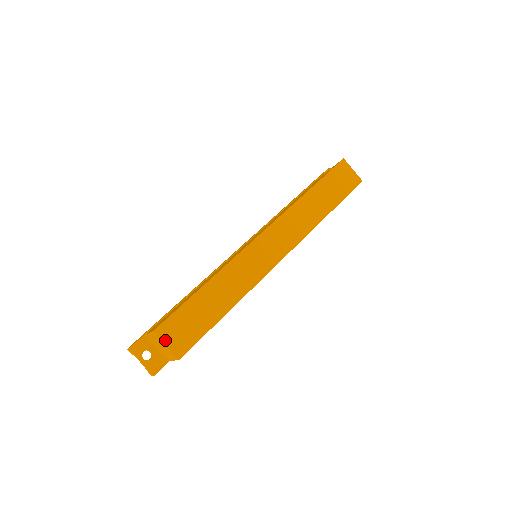
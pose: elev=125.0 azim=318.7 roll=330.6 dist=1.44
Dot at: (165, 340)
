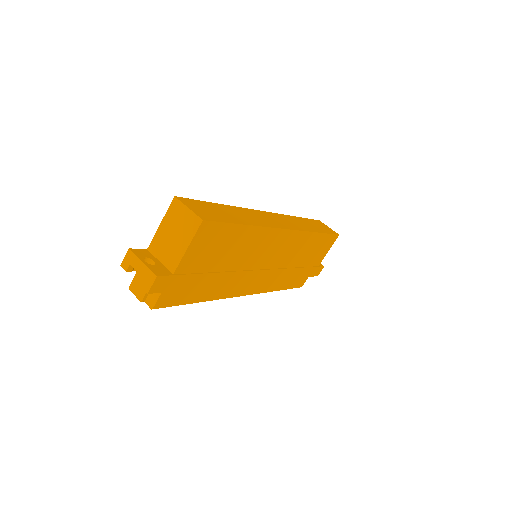
Dot at: (187, 205)
